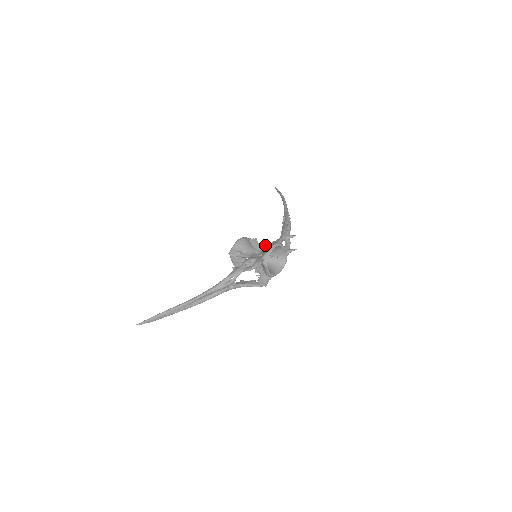
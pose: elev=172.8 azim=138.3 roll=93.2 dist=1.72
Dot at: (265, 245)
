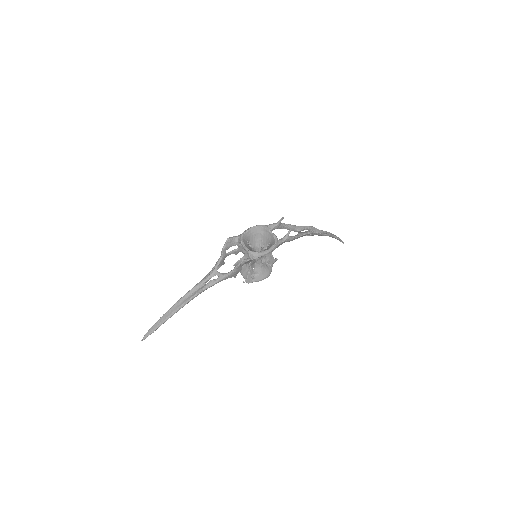
Dot at: occluded
